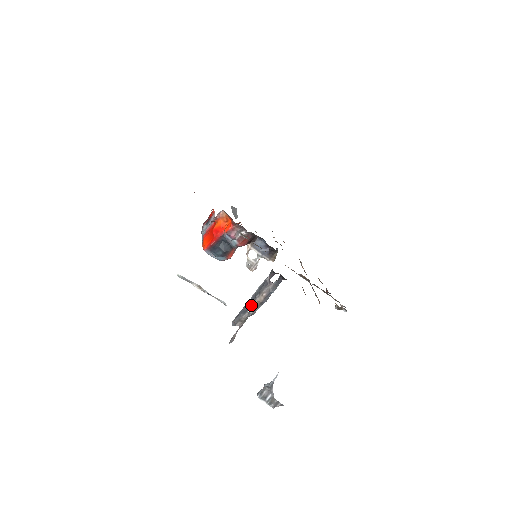
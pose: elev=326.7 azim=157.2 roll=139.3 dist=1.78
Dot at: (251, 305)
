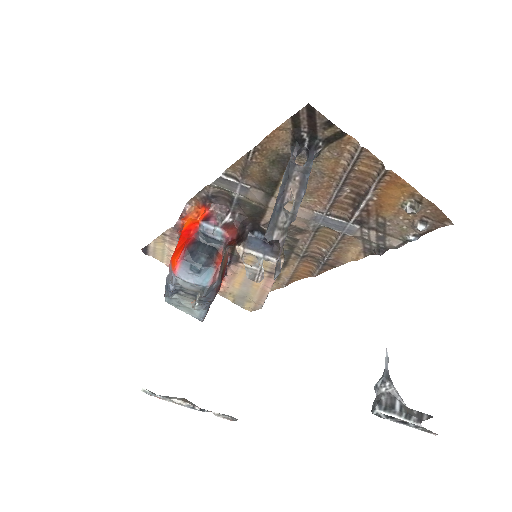
Dot at: (284, 197)
